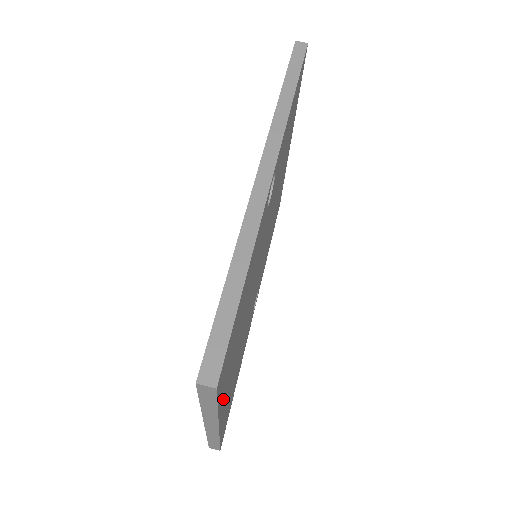
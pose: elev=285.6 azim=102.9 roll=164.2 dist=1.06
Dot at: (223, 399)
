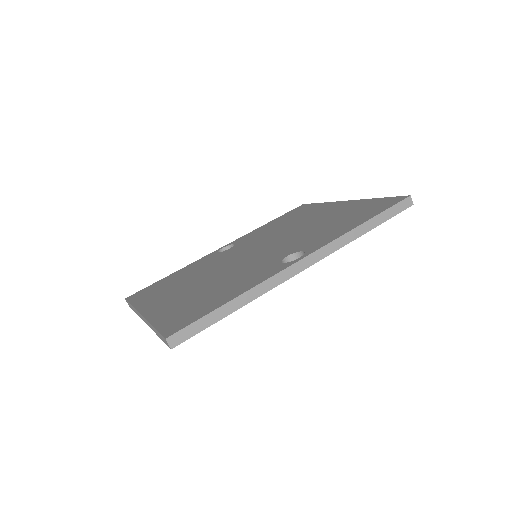
Dot at: occluded
